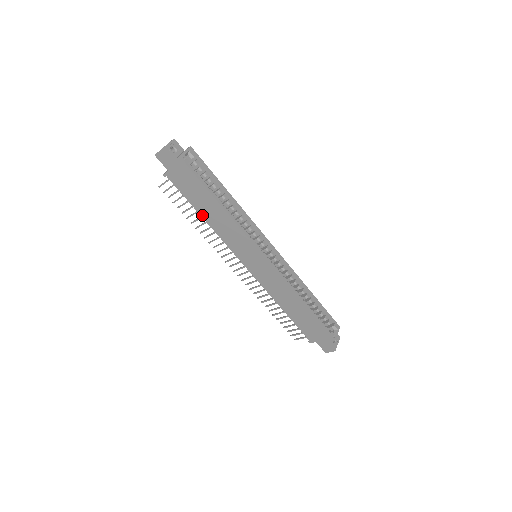
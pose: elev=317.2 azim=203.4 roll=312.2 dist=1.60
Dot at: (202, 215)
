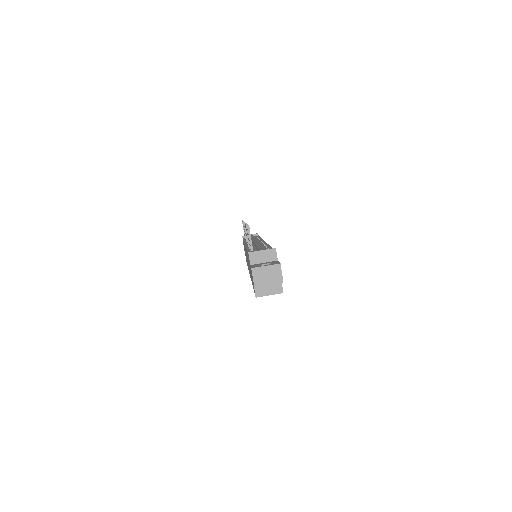
Dot at: occluded
